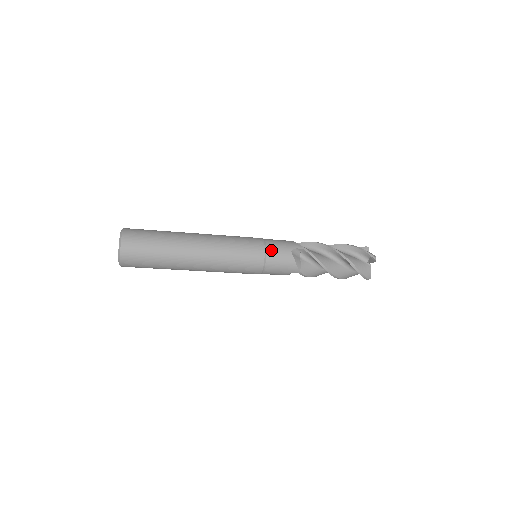
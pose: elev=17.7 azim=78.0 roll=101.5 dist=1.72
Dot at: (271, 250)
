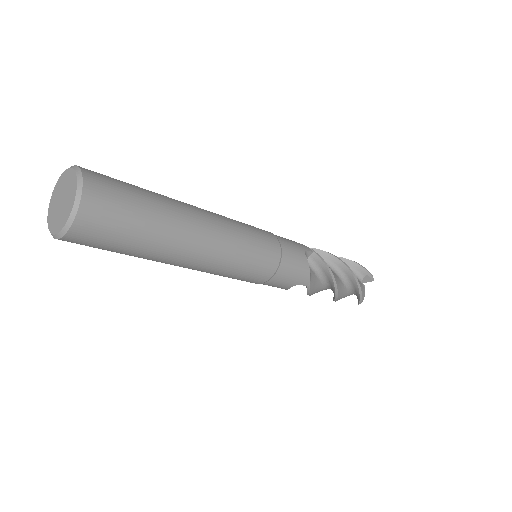
Dot at: (286, 247)
